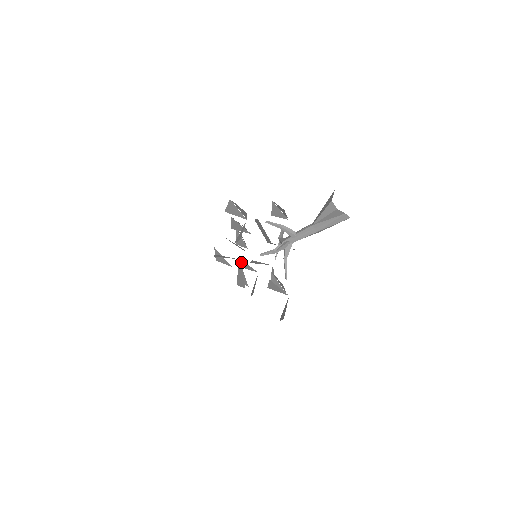
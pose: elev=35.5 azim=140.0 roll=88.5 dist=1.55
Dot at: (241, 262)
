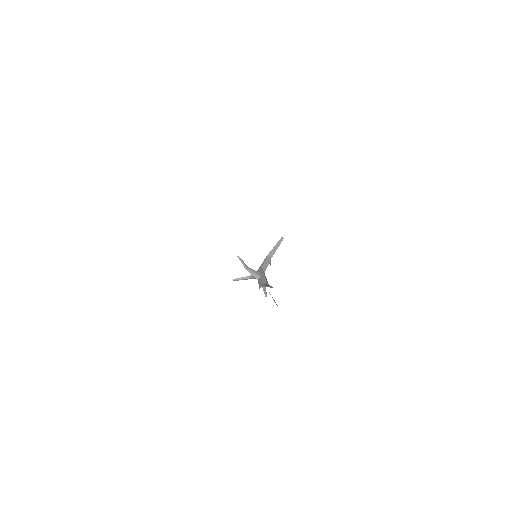
Dot at: occluded
